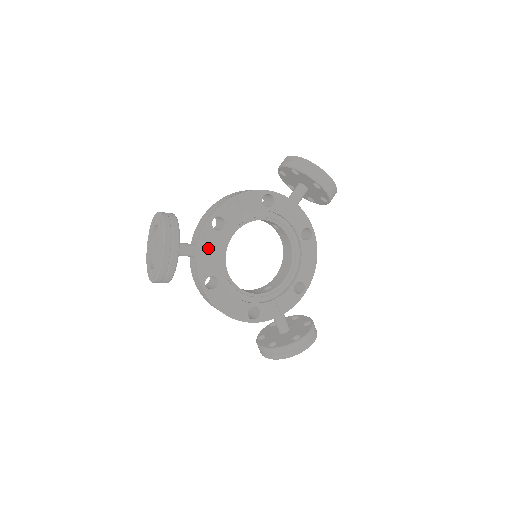
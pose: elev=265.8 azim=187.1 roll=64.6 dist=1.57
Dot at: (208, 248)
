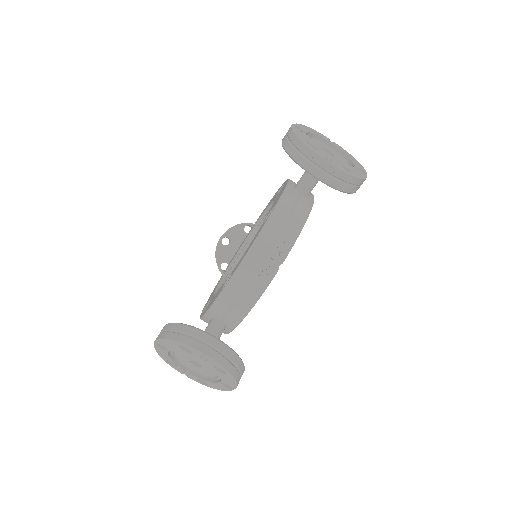
Dot at: occluded
